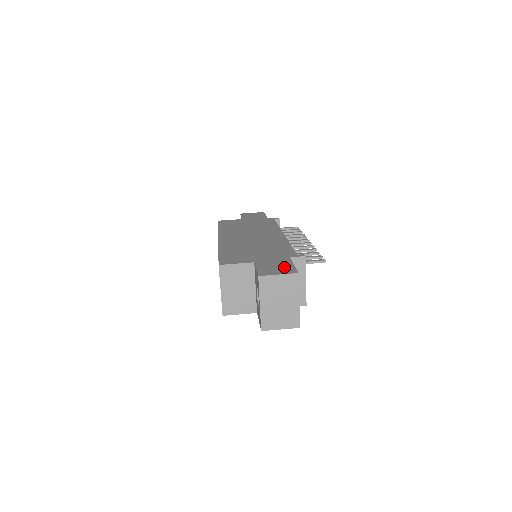
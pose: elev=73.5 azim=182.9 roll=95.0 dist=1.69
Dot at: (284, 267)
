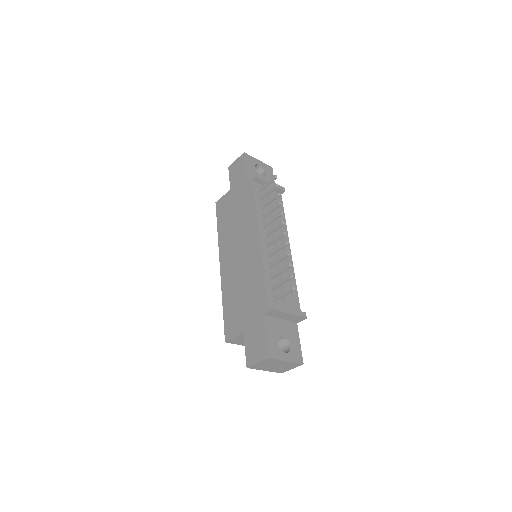
Dot at: (260, 344)
